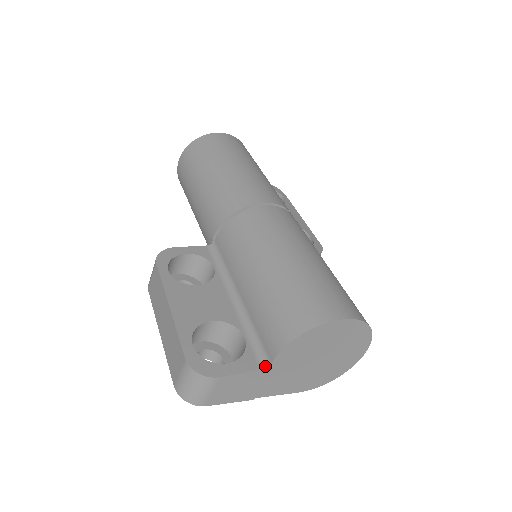
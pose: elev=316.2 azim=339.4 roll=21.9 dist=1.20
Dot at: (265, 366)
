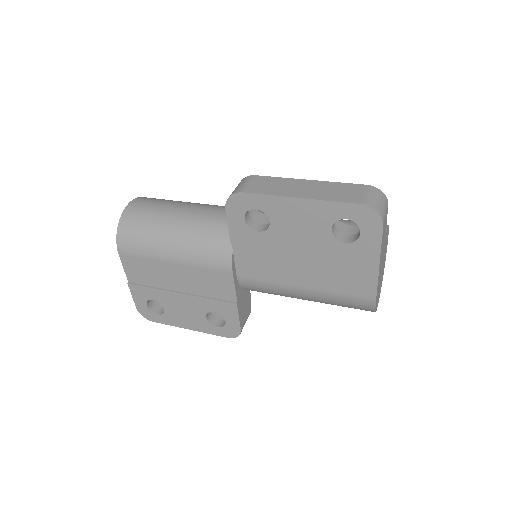
Dot at: occluded
